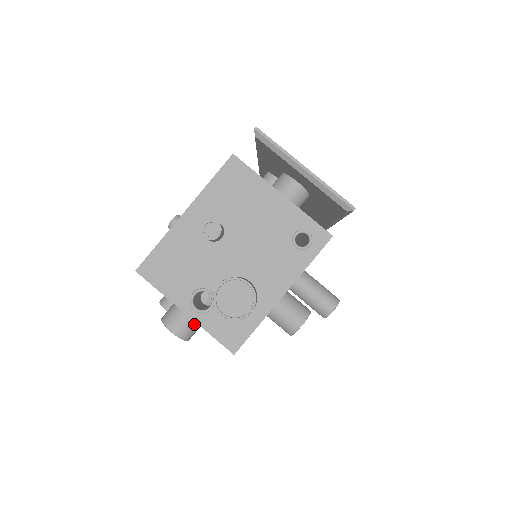
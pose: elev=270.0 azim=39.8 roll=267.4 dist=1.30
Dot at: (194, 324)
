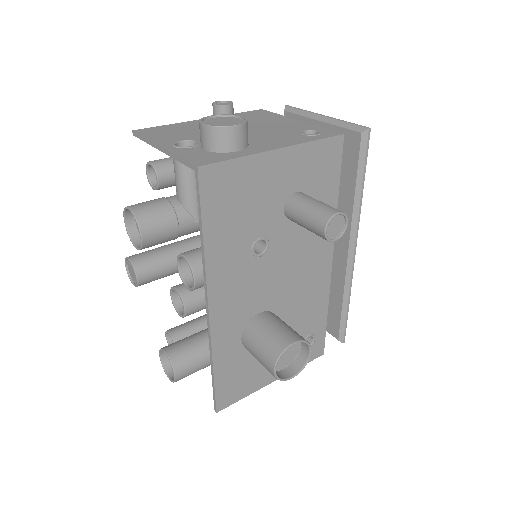
Dot at: (159, 213)
